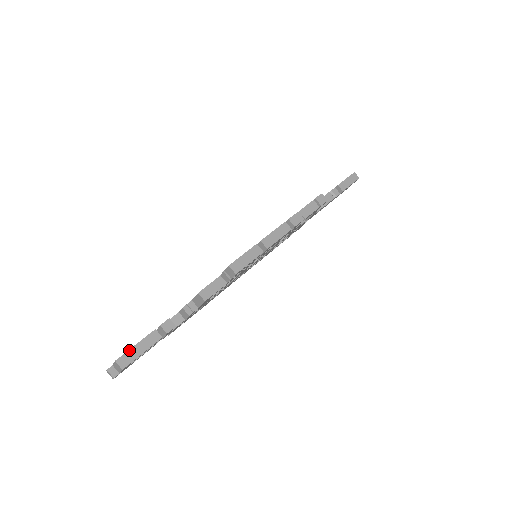
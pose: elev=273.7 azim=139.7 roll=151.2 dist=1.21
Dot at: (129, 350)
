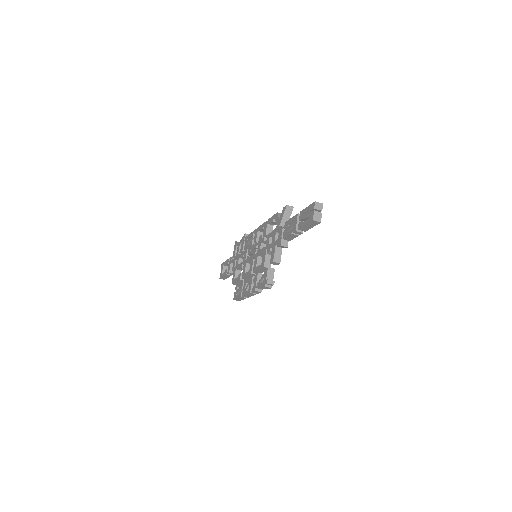
Dot at: (222, 277)
